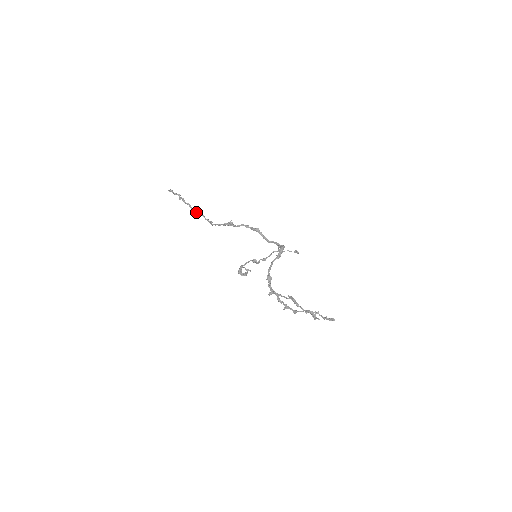
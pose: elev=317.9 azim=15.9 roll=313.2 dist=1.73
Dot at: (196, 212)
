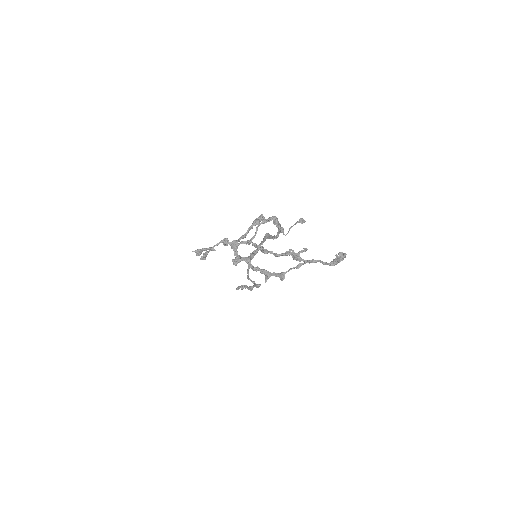
Dot at: (249, 287)
